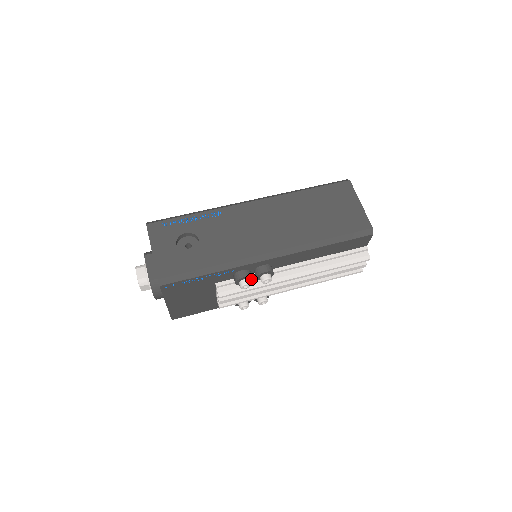
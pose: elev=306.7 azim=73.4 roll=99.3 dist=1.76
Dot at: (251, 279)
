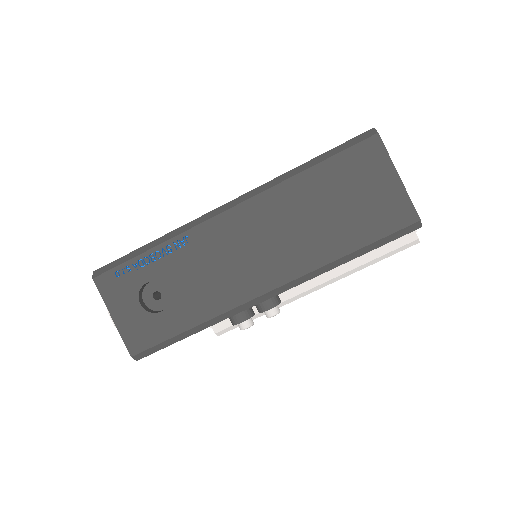
Dot at: (252, 315)
